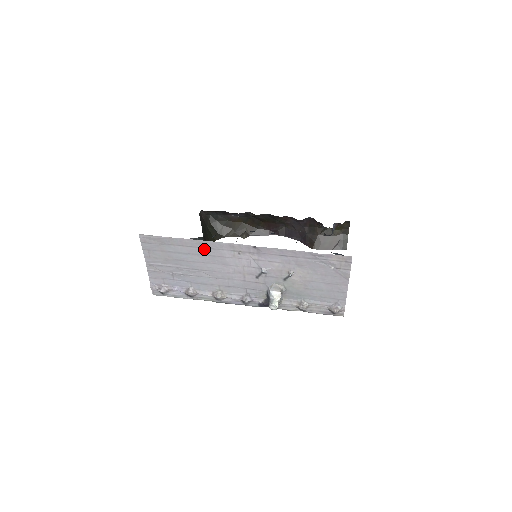
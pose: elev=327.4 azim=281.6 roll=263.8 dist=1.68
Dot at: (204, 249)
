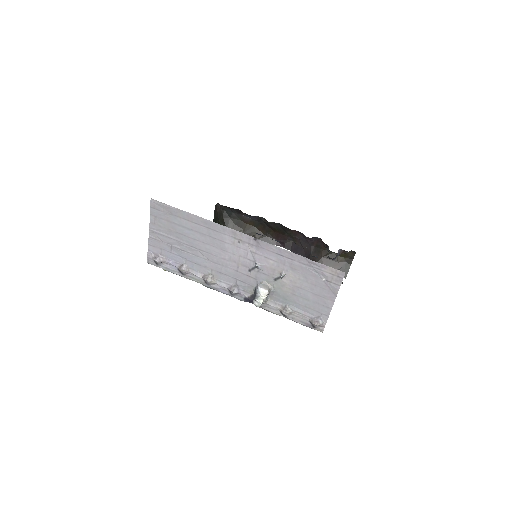
Dot at: (207, 229)
